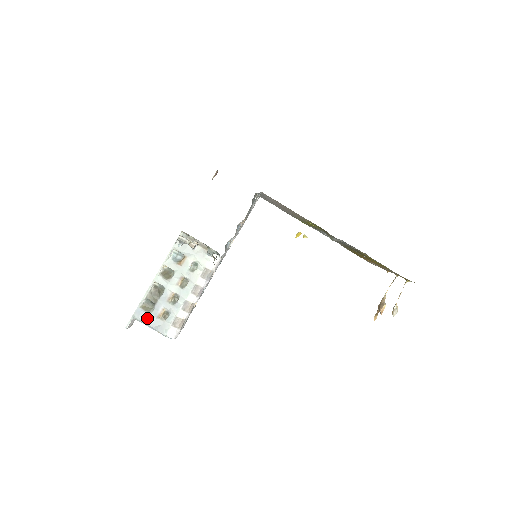
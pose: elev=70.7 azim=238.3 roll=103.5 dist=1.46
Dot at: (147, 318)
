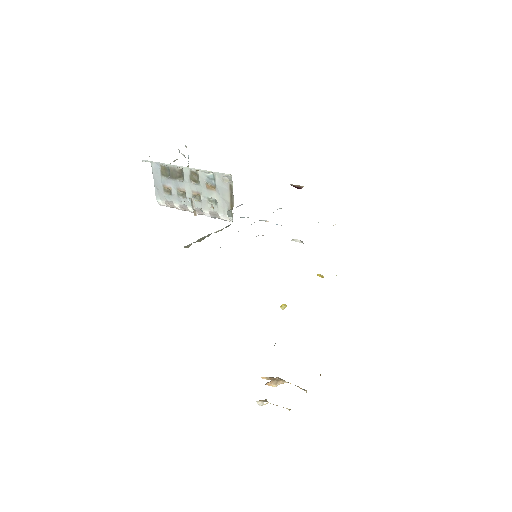
Dot at: (157, 176)
